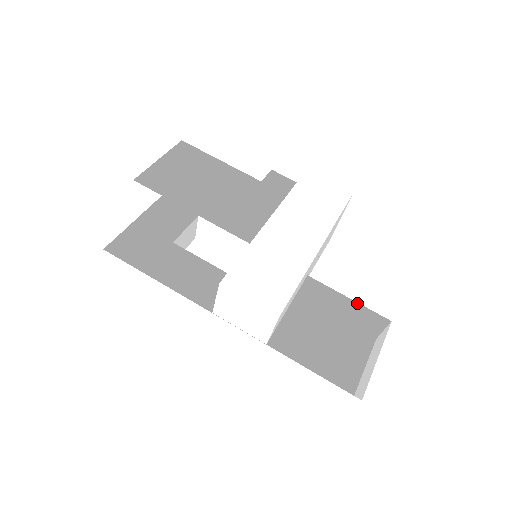
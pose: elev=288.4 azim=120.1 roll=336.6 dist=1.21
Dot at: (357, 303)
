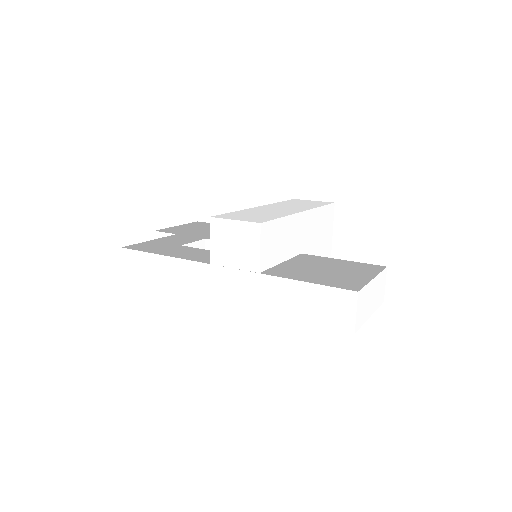
Dot at: (351, 262)
